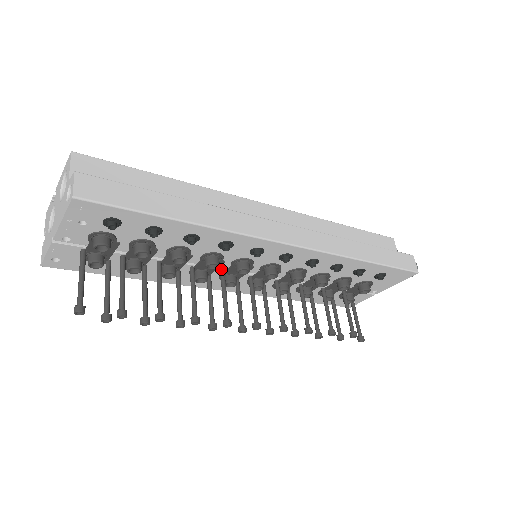
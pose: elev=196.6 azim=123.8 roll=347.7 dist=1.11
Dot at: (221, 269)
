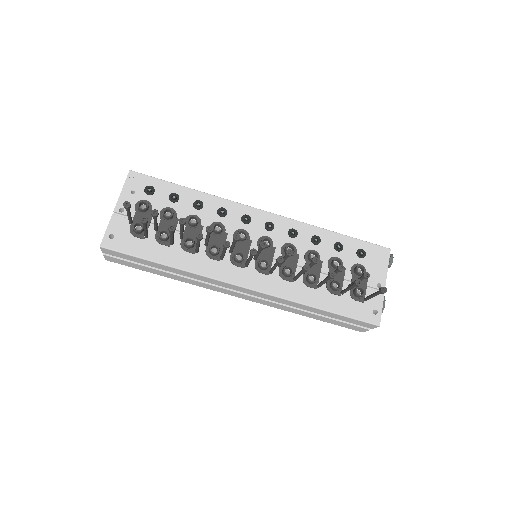
Dot at: (229, 248)
